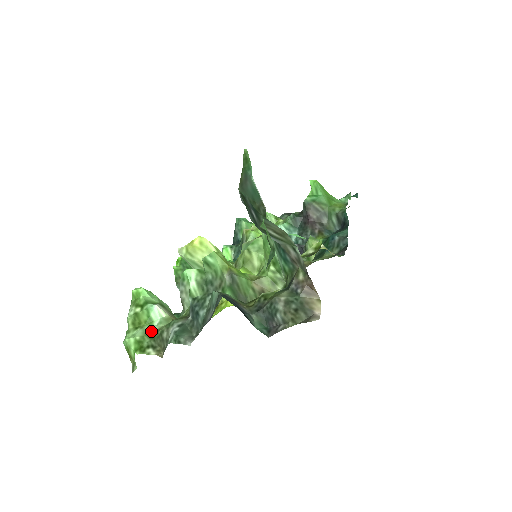
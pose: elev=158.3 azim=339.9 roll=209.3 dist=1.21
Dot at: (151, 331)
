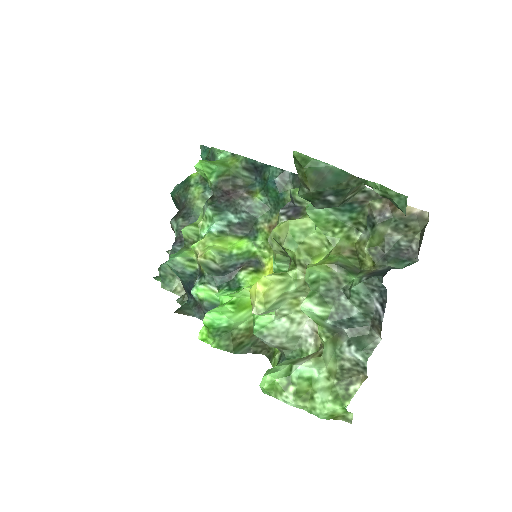
Dot at: (326, 382)
